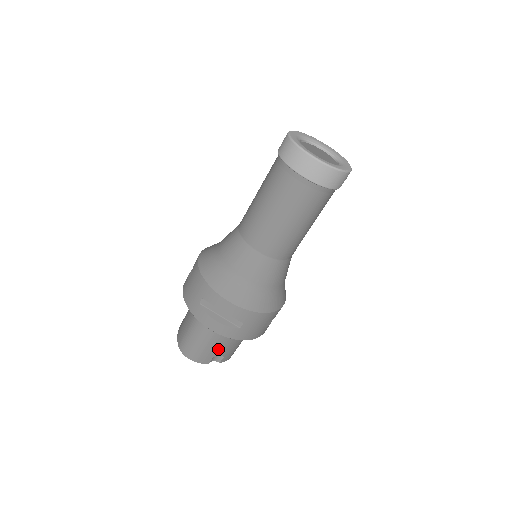
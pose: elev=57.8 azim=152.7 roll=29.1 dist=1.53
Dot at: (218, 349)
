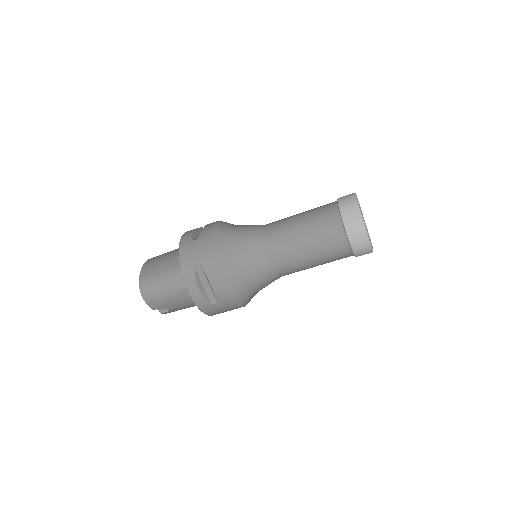
Dot at: (172, 304)
